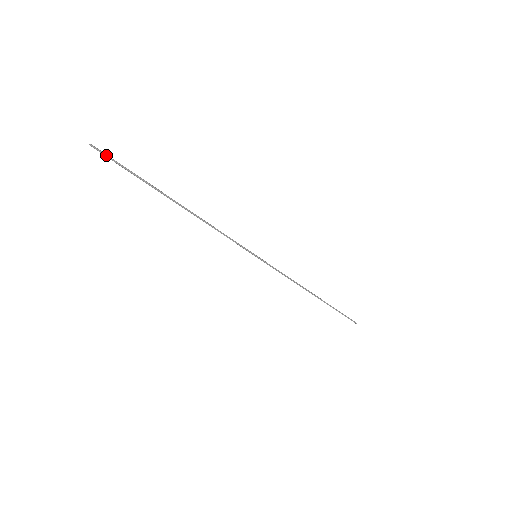
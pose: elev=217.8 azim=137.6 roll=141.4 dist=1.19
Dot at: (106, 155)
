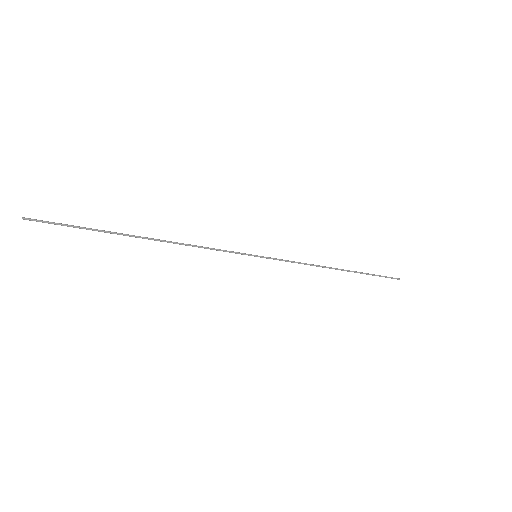
Dot at: (45, 222)
